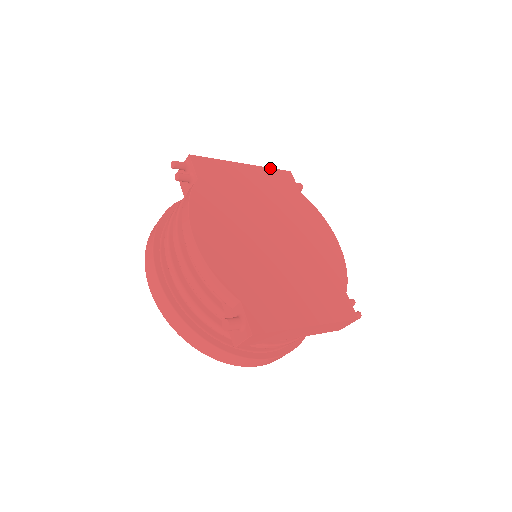
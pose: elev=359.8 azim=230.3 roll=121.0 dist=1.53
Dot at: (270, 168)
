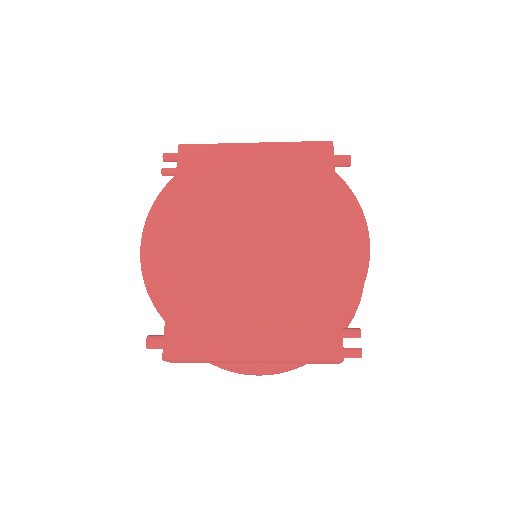
Dot at: (296, 142)
